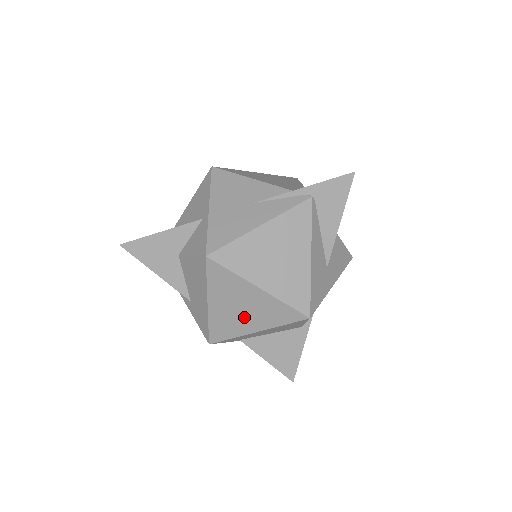
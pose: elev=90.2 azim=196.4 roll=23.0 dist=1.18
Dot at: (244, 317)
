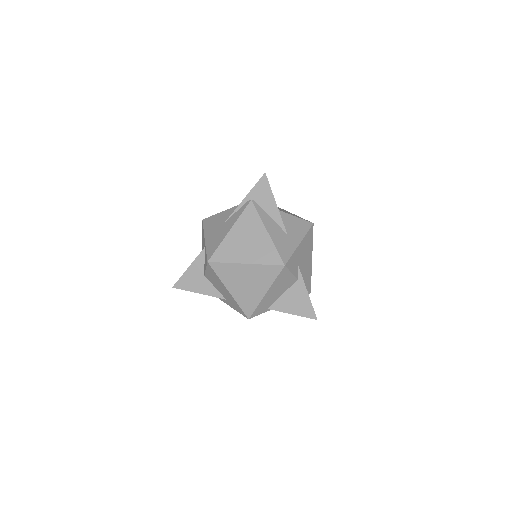
Dot at: (252, 288)
